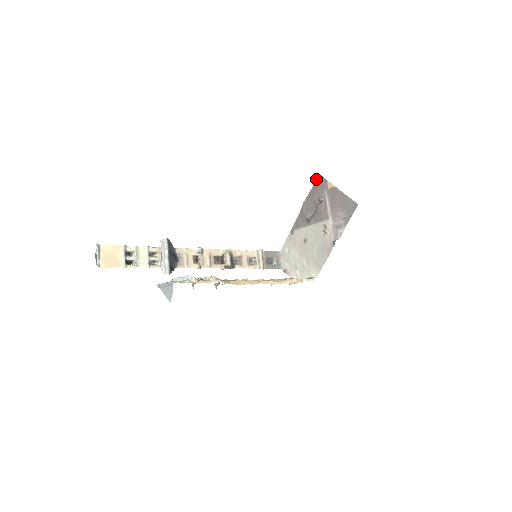
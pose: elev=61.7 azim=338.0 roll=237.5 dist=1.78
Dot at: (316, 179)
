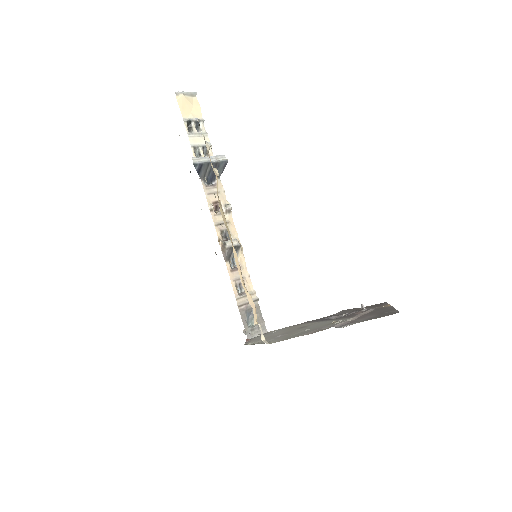
Dot at: occluded
